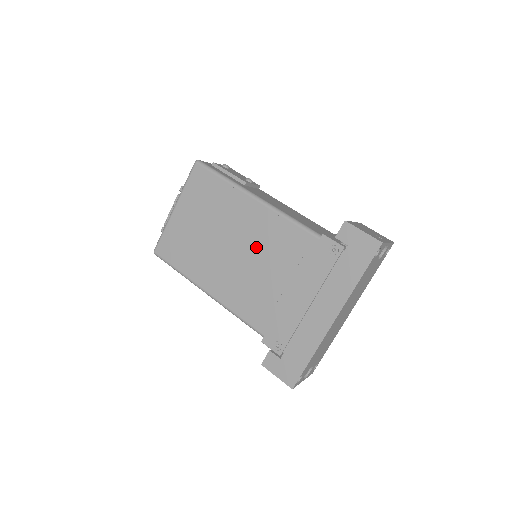
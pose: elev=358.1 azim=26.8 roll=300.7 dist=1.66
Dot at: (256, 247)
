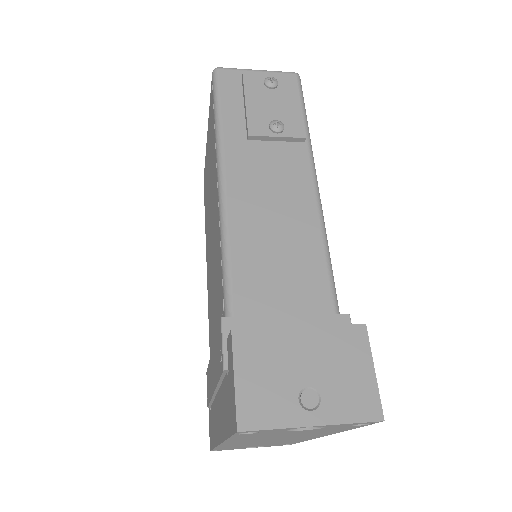
Dot at: (214, 256)
